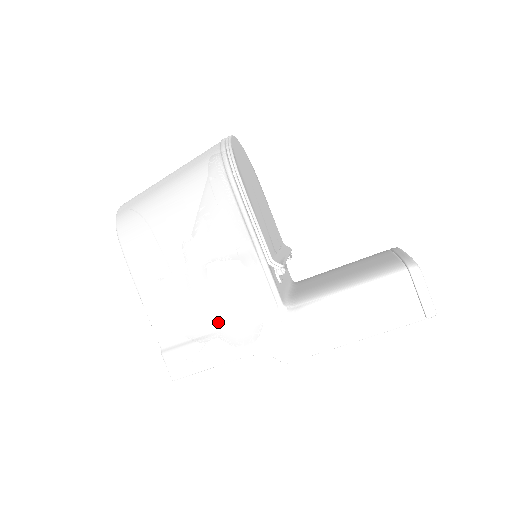
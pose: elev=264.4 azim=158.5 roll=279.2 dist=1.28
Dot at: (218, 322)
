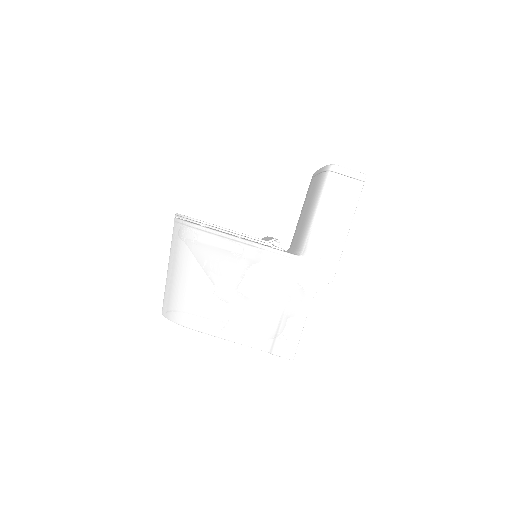
Dot at: (279, 303)
